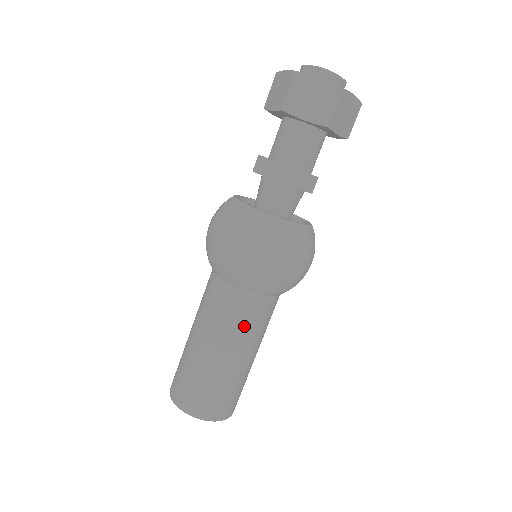
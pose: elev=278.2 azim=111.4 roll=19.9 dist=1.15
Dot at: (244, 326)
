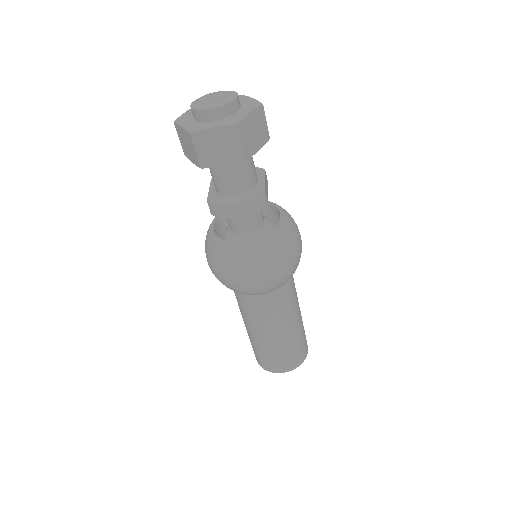
Dot at: (279, 312)
